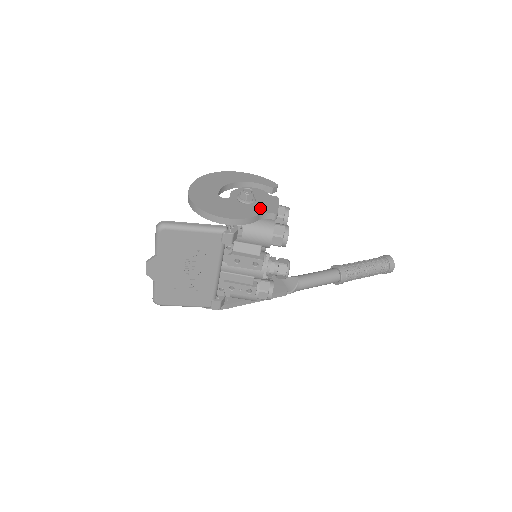
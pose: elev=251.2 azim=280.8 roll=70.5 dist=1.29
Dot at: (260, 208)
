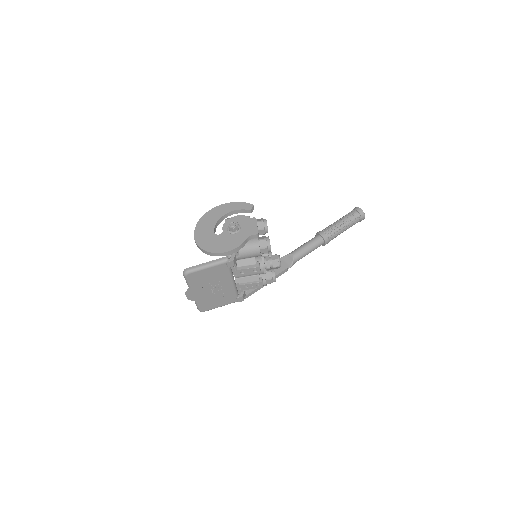
Dot at: (245, 234)
